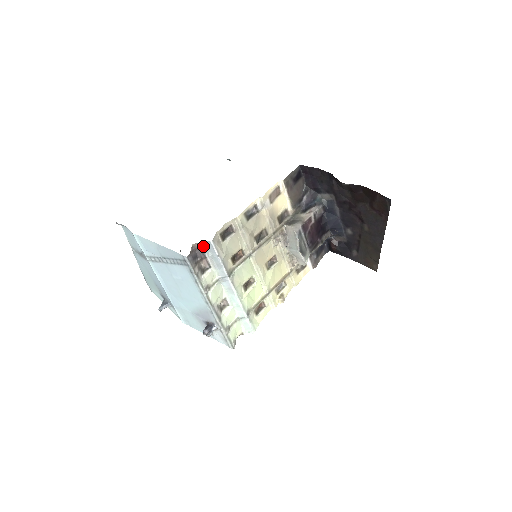
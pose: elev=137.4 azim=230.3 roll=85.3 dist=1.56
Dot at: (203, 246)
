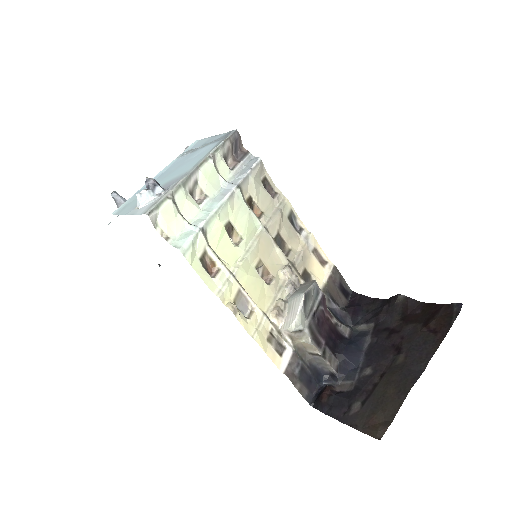
Dot at: (248, 157)
